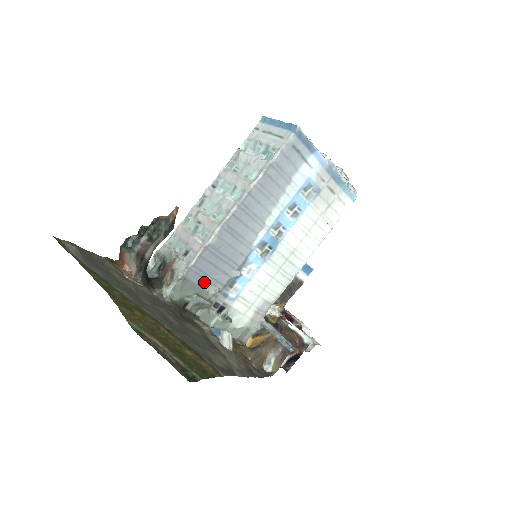
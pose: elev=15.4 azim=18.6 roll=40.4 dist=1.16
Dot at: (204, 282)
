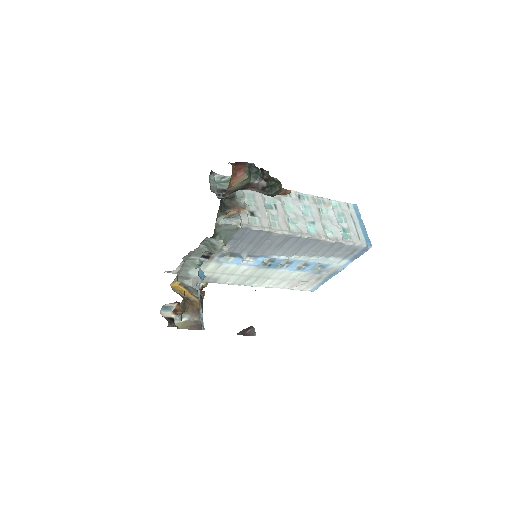
Dot at: (234, 240)
